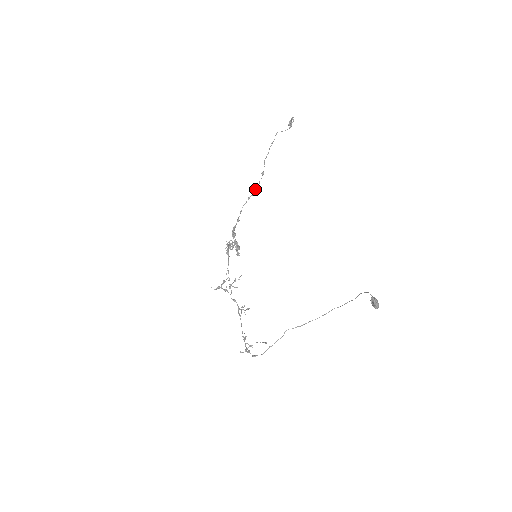
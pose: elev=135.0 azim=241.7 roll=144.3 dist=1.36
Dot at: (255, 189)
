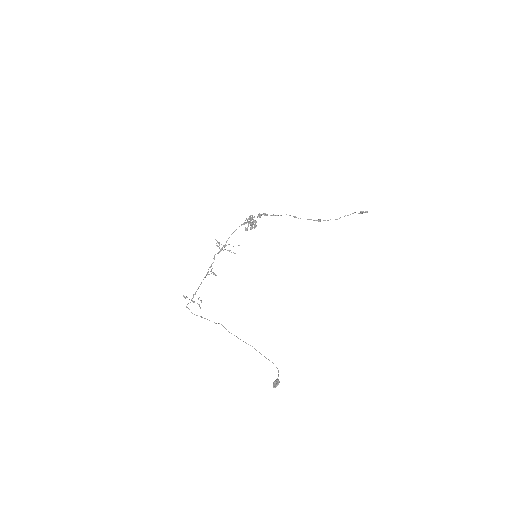
Dot at: occluded
